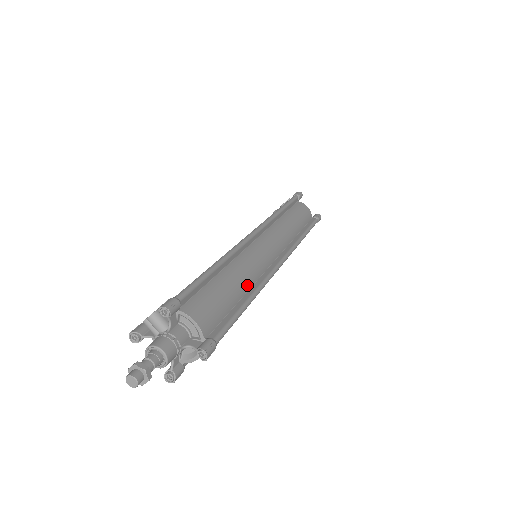
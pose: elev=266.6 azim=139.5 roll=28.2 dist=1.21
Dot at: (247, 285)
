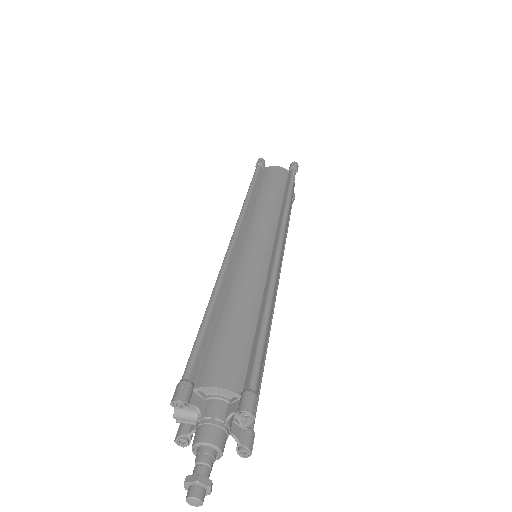
Dot at: (256, 298)
